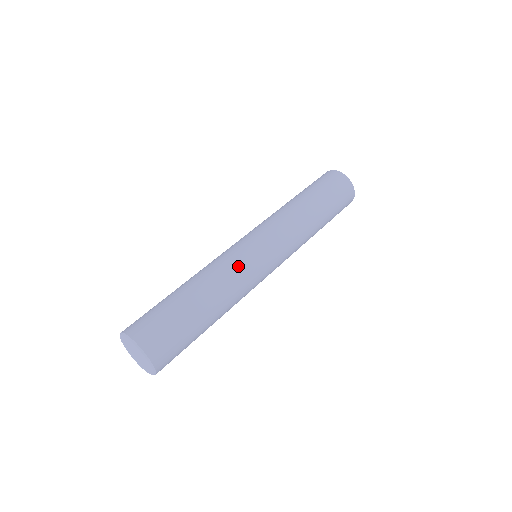
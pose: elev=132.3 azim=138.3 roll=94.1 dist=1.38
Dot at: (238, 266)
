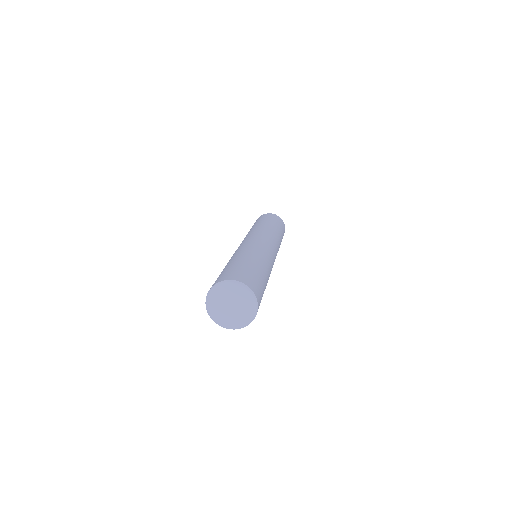
Dot at: (255, 245)
